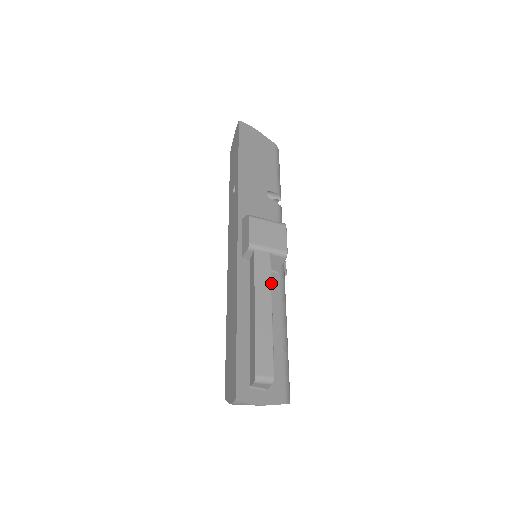
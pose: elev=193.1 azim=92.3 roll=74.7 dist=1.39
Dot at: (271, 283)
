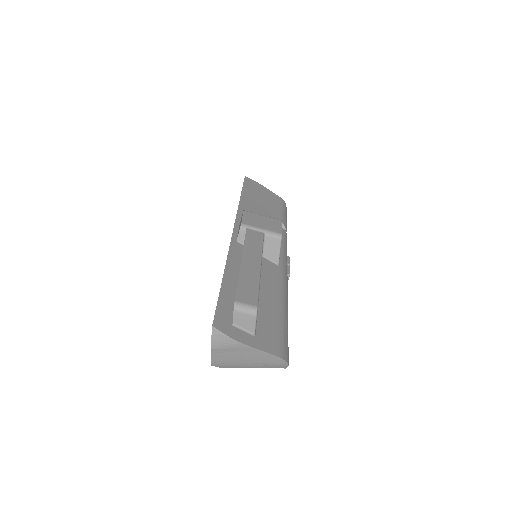
Dot at: (262, 249)
